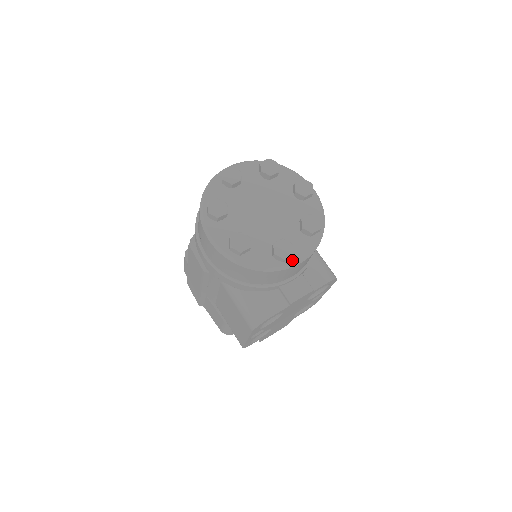
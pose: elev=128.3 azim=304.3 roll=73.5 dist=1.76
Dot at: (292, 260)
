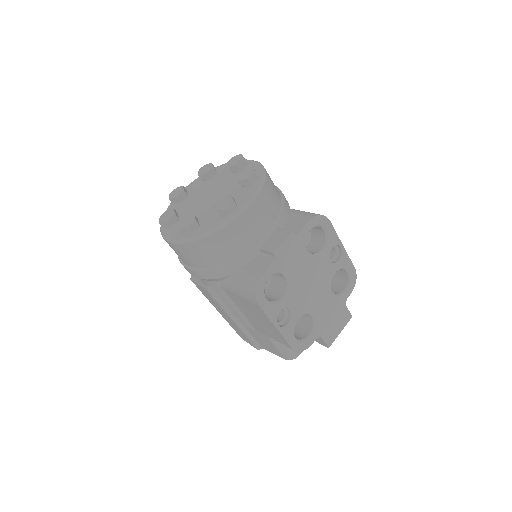
Dot at: (239, 208)
